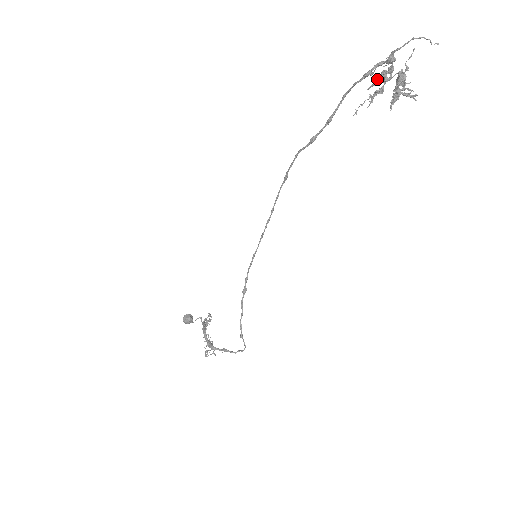
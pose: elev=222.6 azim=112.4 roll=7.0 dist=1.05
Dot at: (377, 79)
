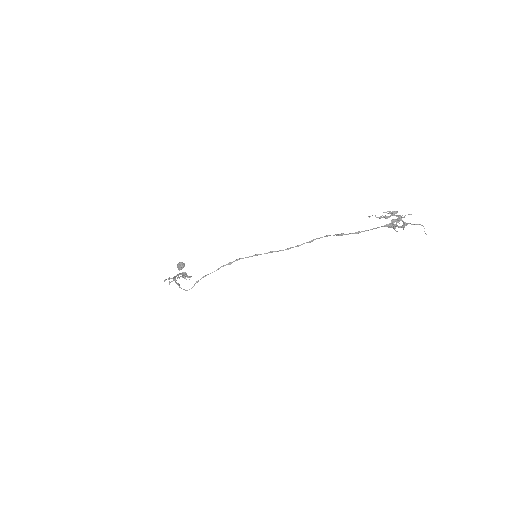
Dot at: (391, 212)
